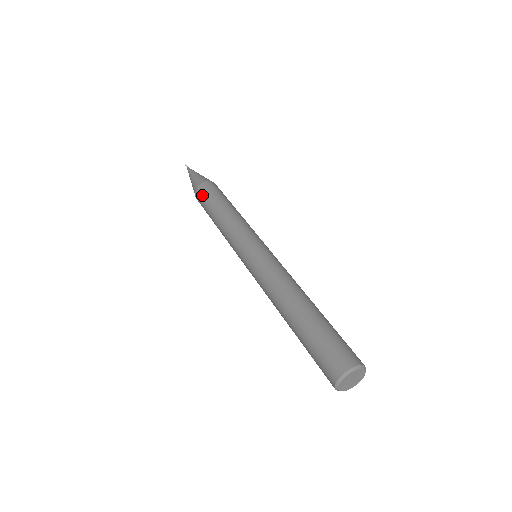
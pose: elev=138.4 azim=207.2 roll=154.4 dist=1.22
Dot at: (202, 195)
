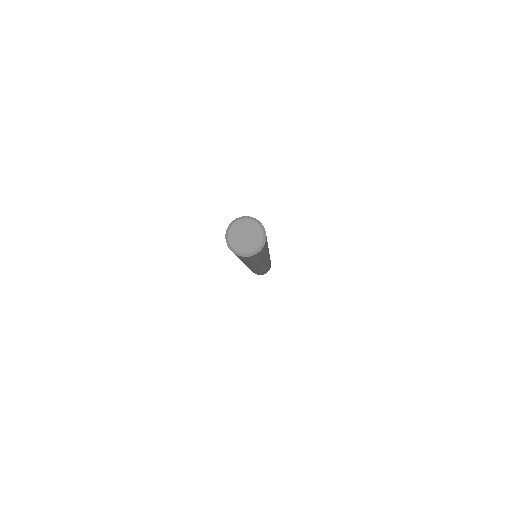
Dot at: occluded
